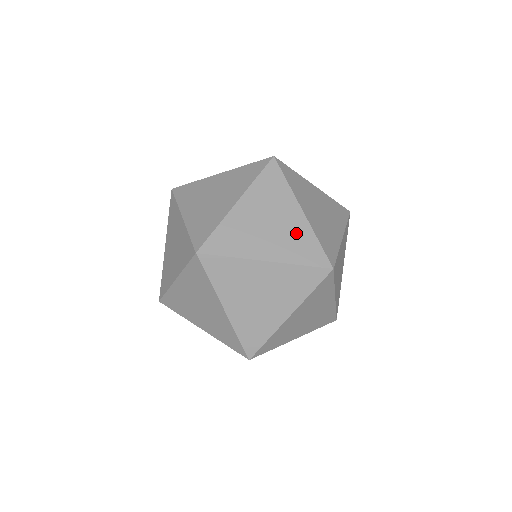
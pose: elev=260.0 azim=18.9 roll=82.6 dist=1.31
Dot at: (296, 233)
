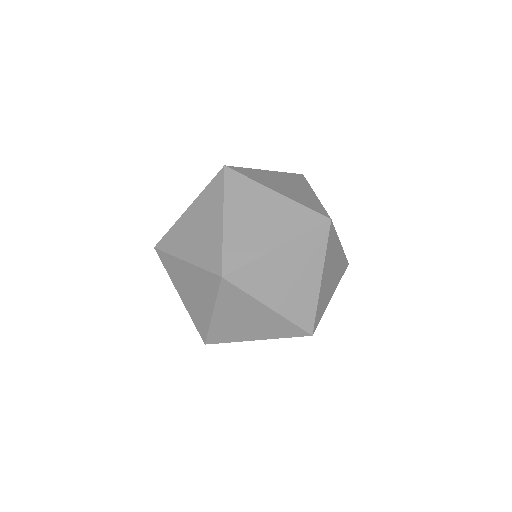
Dot at: (305, 296)
